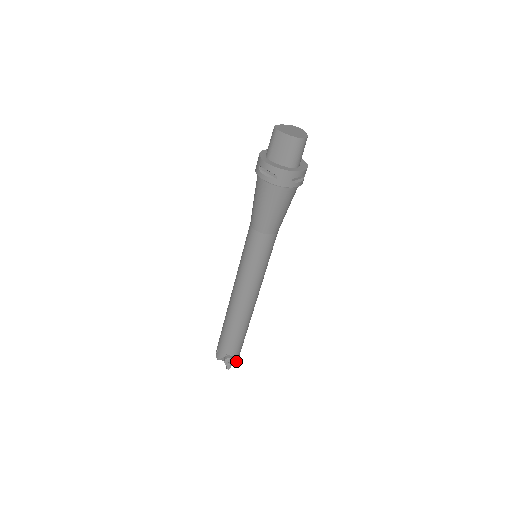
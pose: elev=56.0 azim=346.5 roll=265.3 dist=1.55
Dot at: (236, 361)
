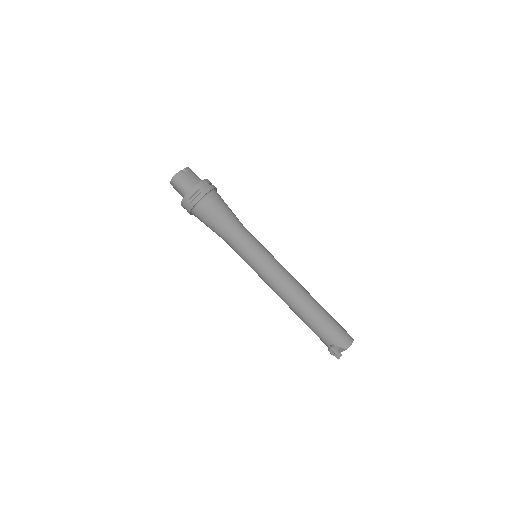
Dot at: (345, 348)
